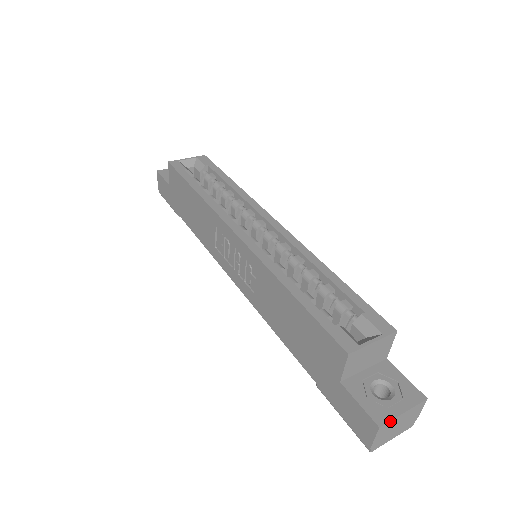
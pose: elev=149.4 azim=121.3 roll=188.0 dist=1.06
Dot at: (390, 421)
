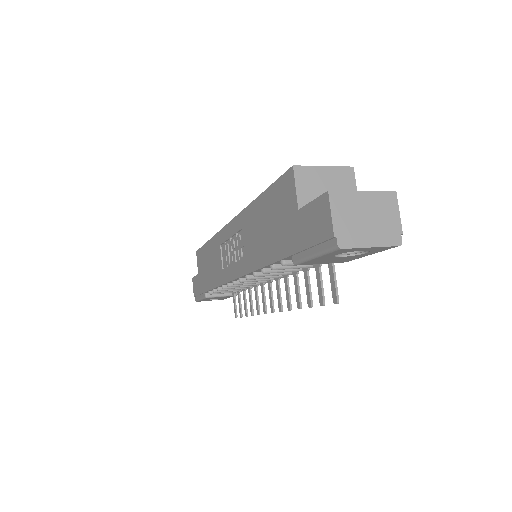
Dot at: (344, 192)
